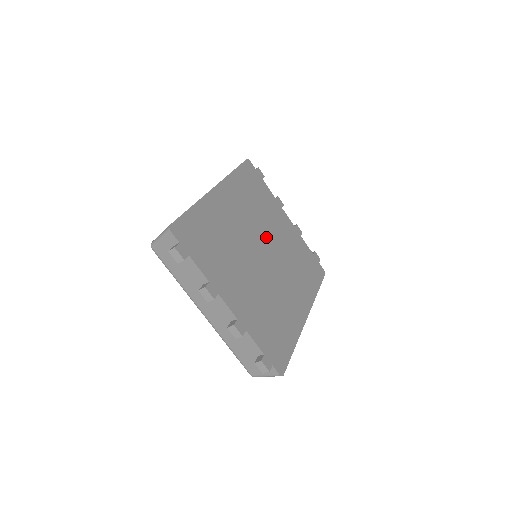
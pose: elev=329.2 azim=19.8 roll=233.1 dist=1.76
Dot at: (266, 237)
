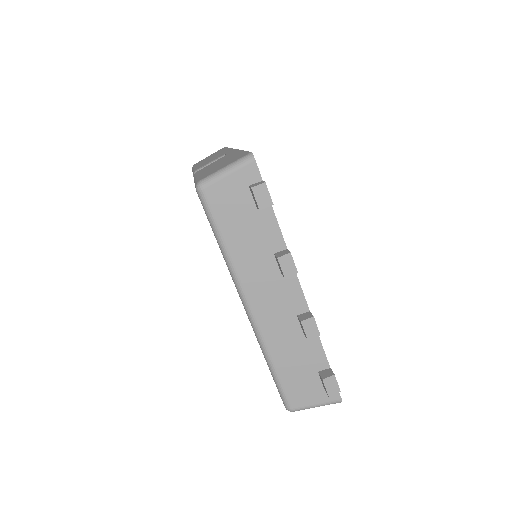
Dot at: occluded
